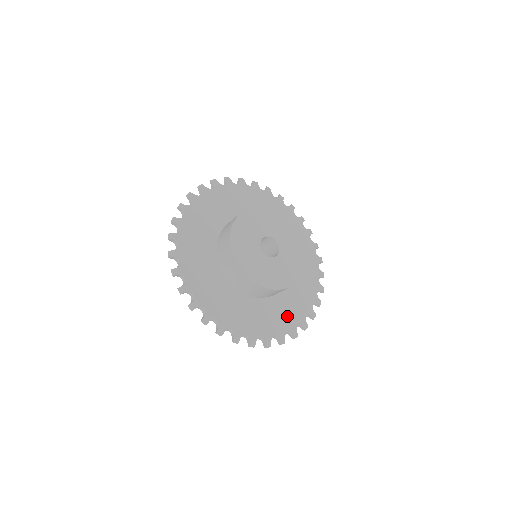
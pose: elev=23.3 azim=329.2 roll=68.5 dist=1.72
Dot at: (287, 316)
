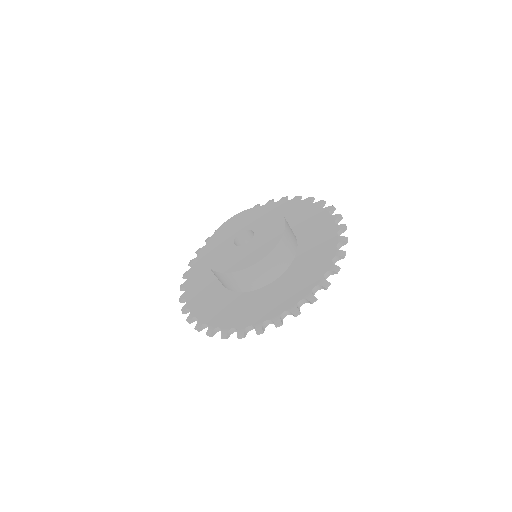
Dot at: (322, 233)
